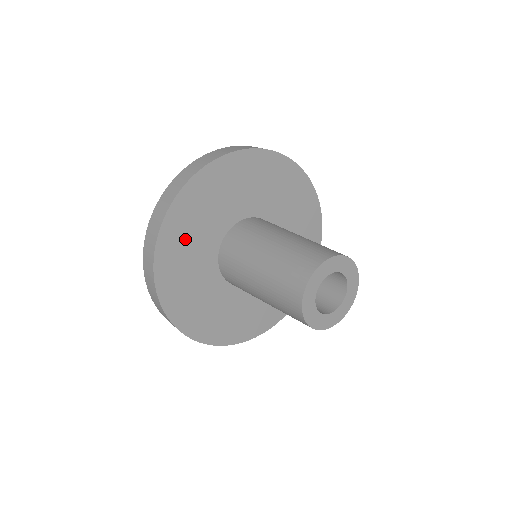
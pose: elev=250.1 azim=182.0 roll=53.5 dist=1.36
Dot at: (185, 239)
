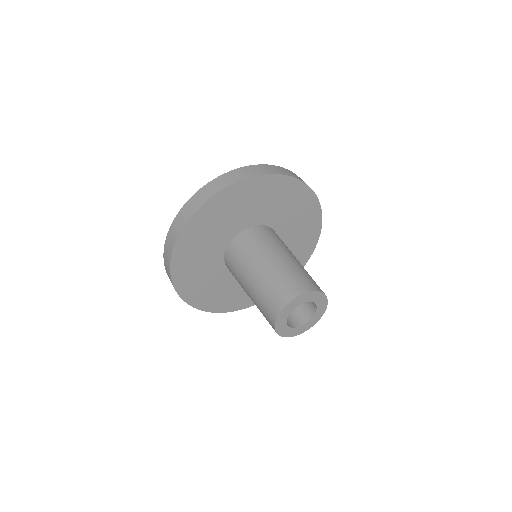
Dot at: (206, 230)
